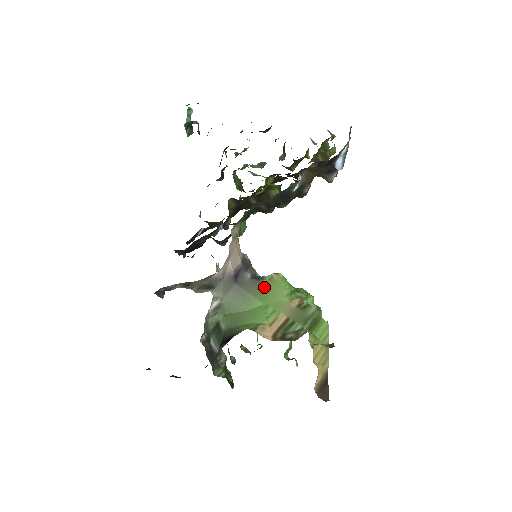
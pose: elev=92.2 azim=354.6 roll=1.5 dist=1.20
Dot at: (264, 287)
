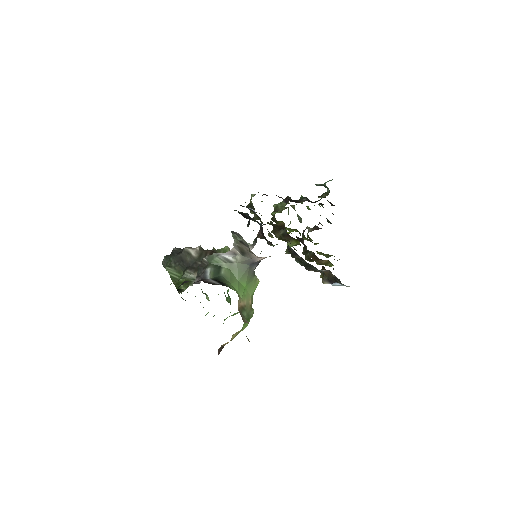
Dot at: (252, 280)
